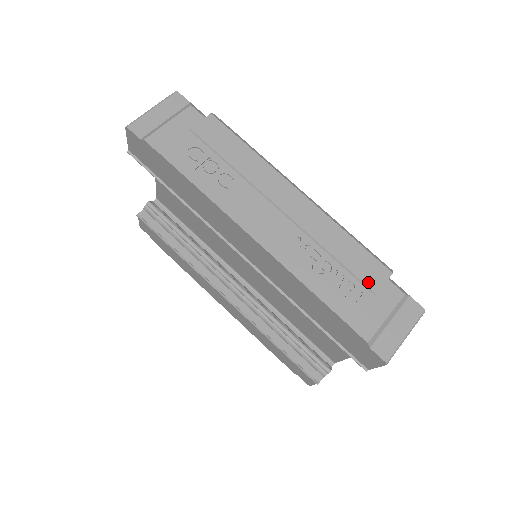
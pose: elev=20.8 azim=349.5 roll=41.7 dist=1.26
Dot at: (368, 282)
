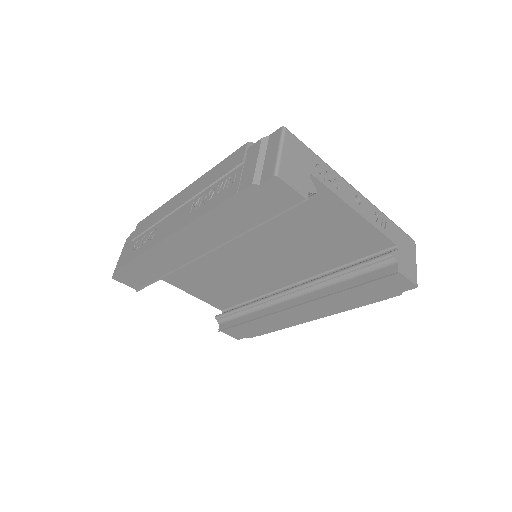
Dot at: (235, 165)
